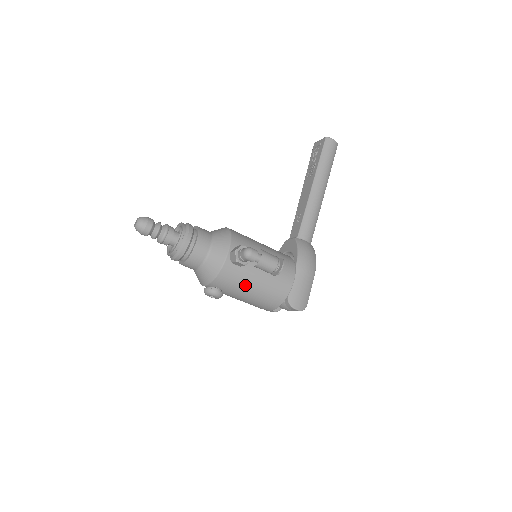
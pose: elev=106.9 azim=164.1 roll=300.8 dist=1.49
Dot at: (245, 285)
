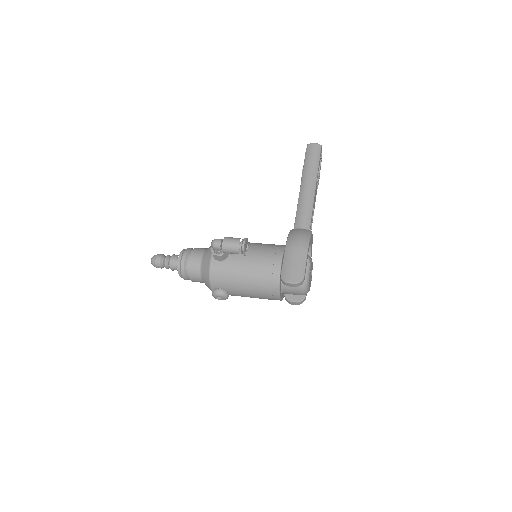
Dot at: (236, 276)
